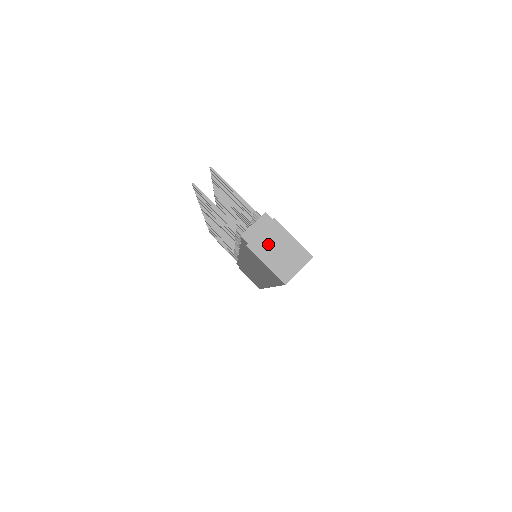
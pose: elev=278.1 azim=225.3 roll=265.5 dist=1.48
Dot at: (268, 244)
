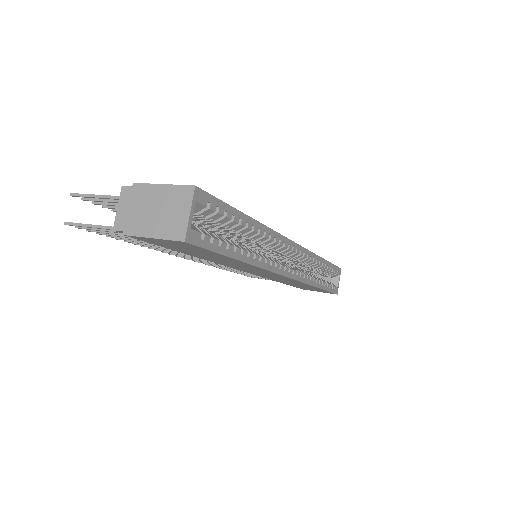
Dot at: (142, 215)
